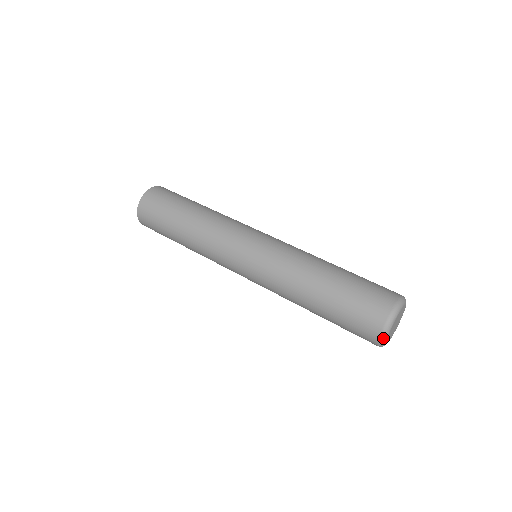
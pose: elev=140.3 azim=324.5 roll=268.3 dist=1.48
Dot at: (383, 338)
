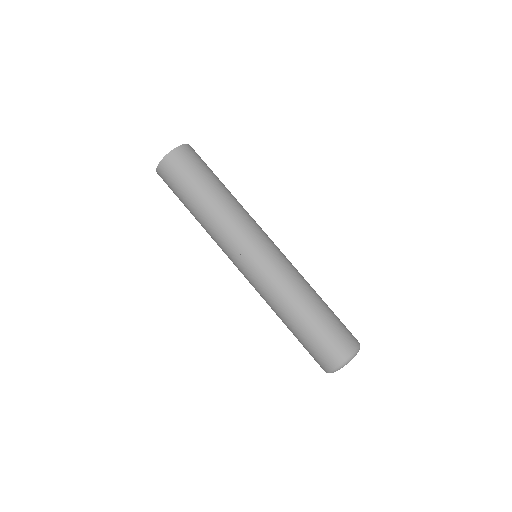
Dot at: (337, 369)
